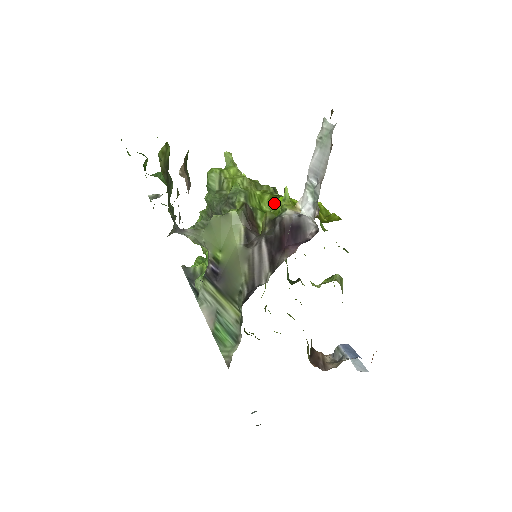
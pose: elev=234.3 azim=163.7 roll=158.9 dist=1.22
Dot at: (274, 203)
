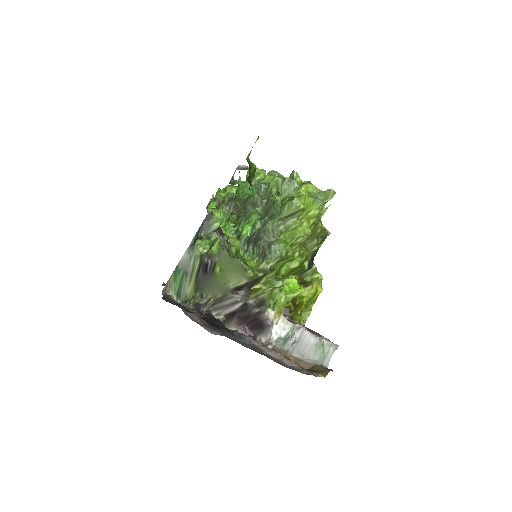
Dot at: (287, 280)
